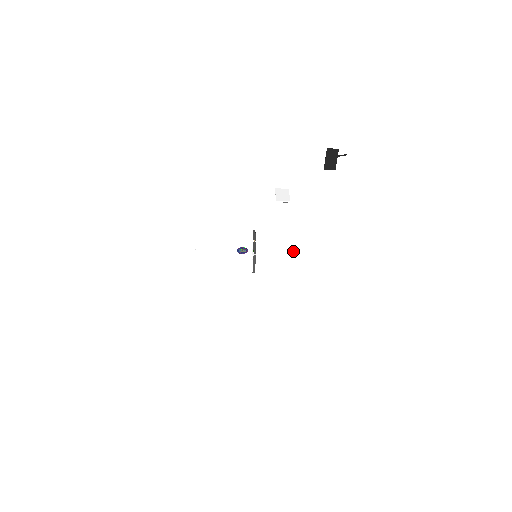
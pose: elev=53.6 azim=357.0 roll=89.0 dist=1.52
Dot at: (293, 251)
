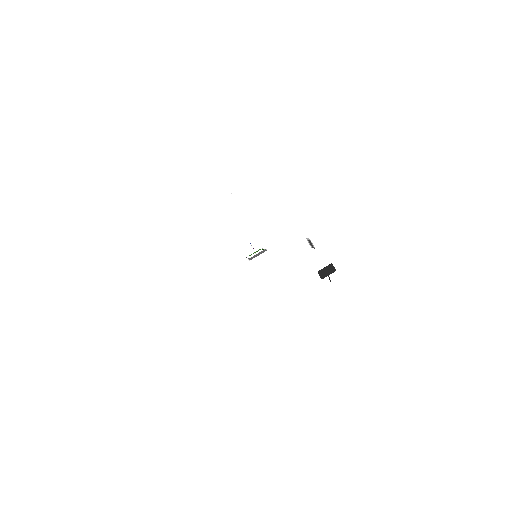
Dot at: (245, 297)
